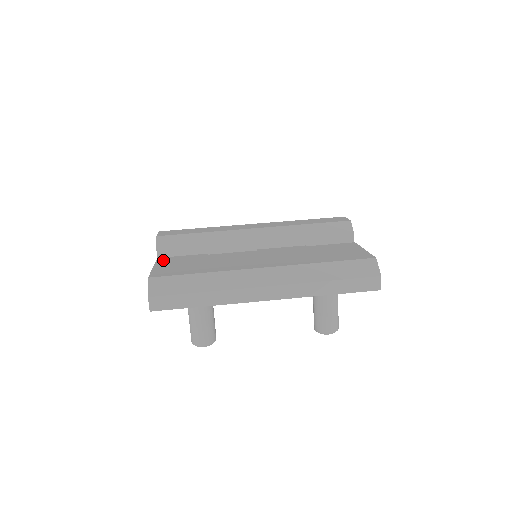
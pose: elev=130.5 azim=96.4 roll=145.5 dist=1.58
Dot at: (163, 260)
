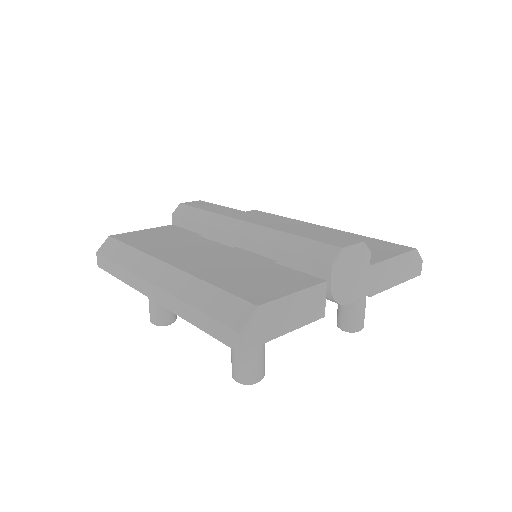
Dot at: (165, 227)
